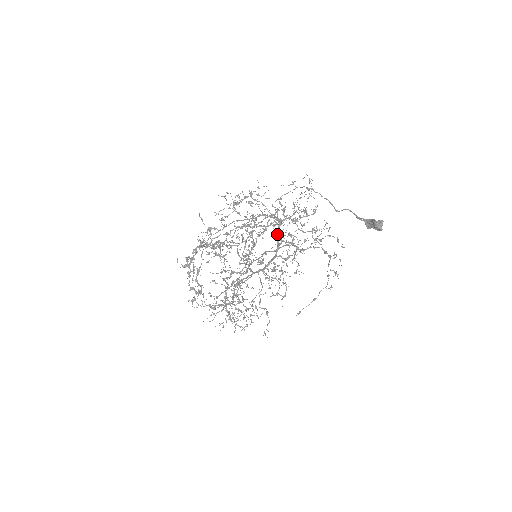
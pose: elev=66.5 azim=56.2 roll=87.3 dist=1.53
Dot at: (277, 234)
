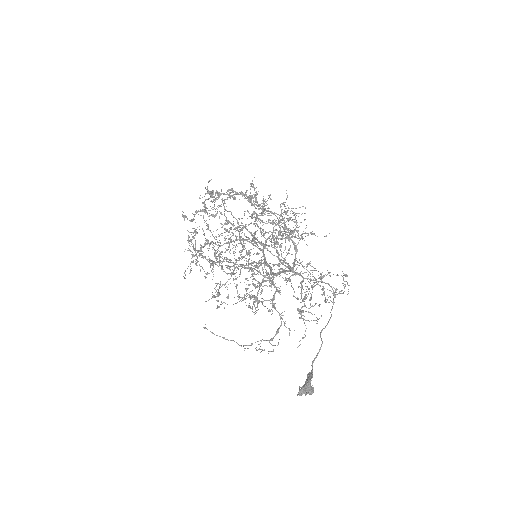
Dot at: (269, 276)
